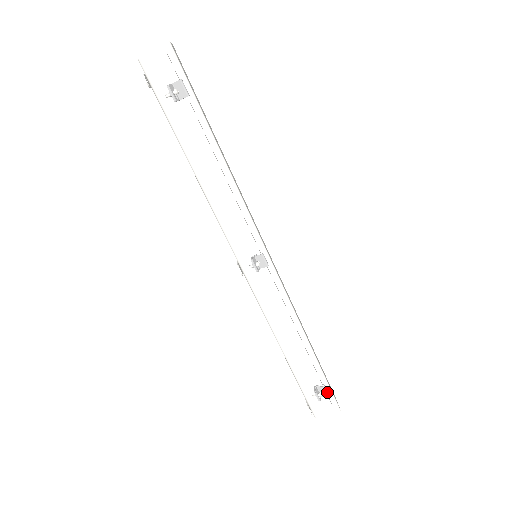
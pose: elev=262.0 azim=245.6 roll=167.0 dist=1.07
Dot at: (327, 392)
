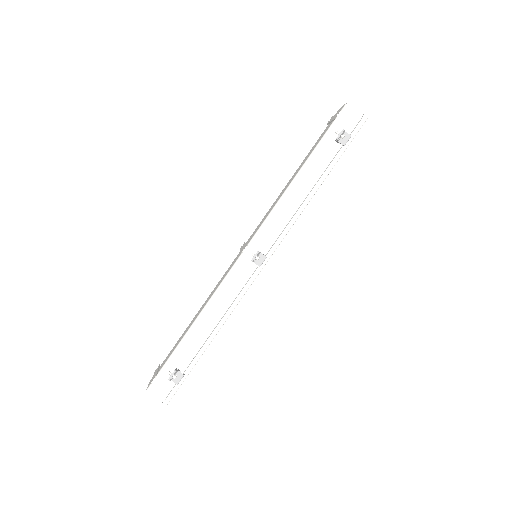
Dot at: (180, 381)
